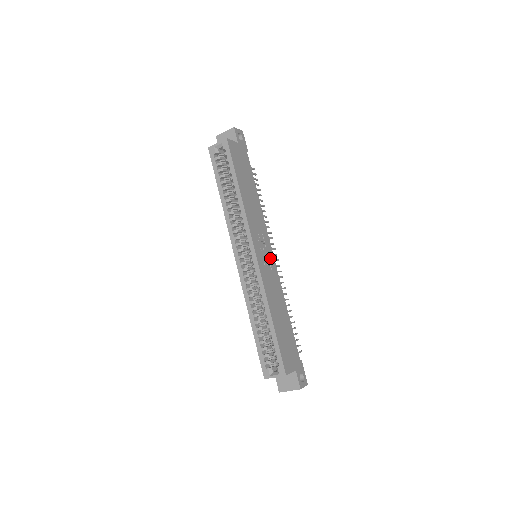
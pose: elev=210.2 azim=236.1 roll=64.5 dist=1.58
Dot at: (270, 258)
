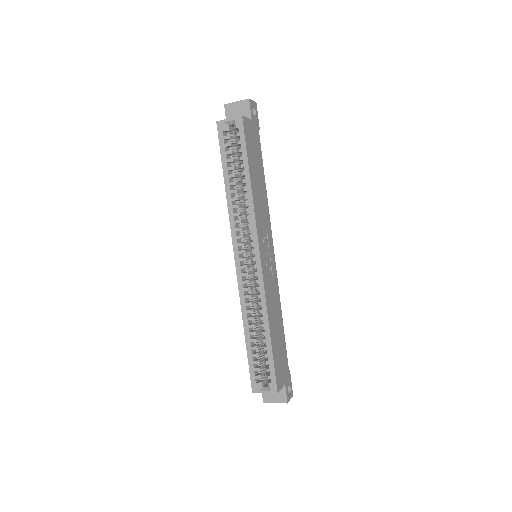
Dot at: (272, 261)
